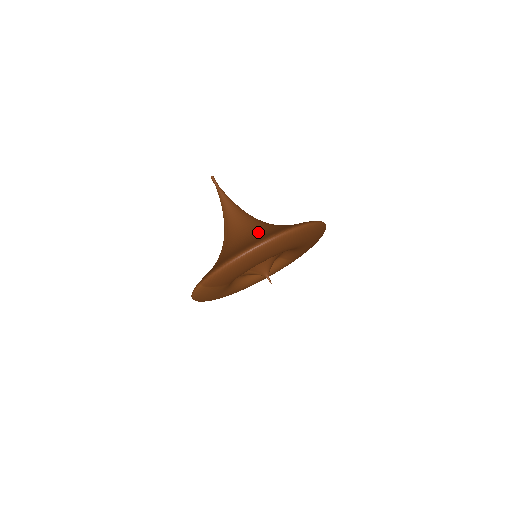
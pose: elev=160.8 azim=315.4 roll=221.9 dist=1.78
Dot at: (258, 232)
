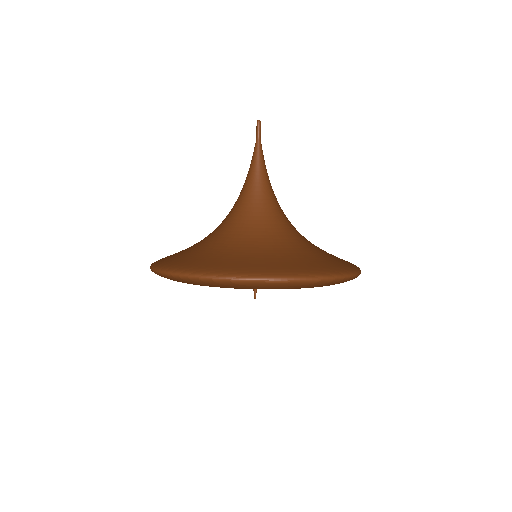
Dot at: (226, 242)
